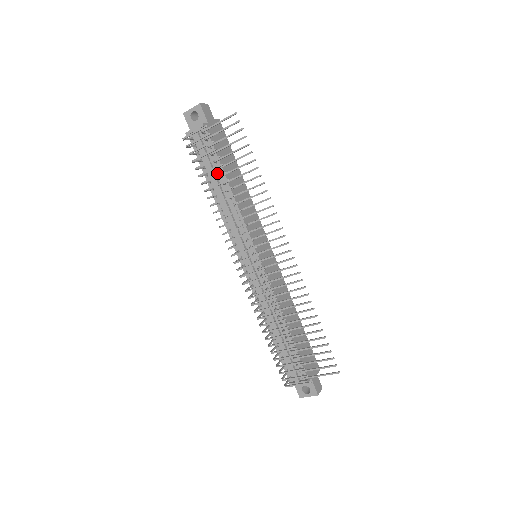
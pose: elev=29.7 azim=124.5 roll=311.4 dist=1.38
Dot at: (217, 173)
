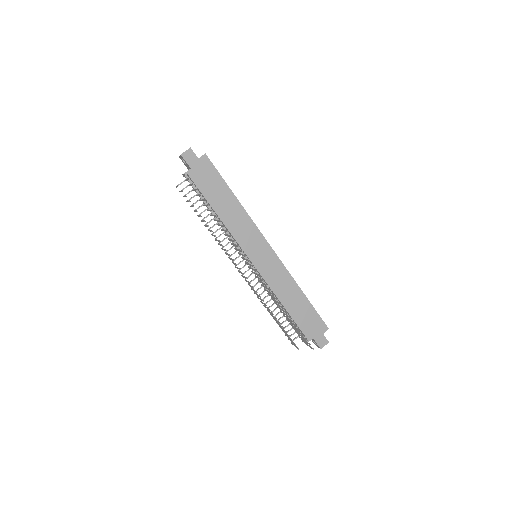
Dot at: occluded
